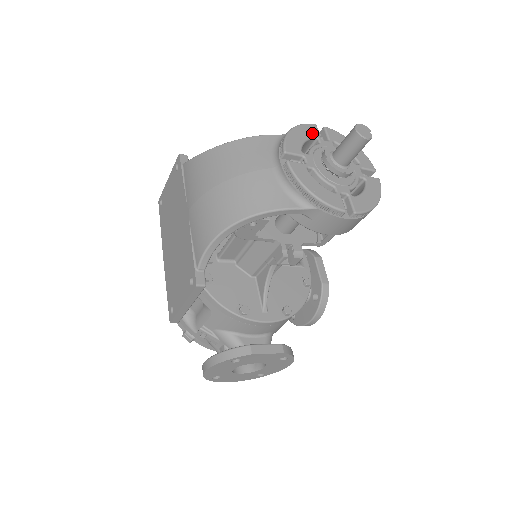
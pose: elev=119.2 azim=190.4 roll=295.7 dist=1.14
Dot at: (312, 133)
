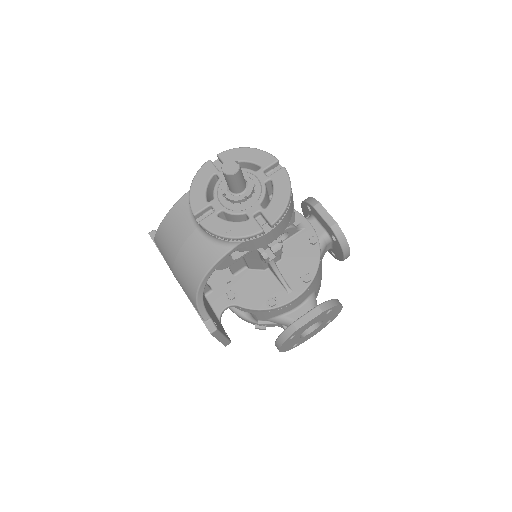
Dot at: (209, 173)
